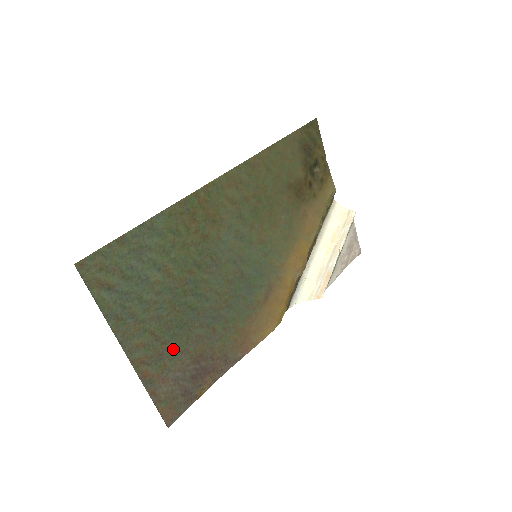
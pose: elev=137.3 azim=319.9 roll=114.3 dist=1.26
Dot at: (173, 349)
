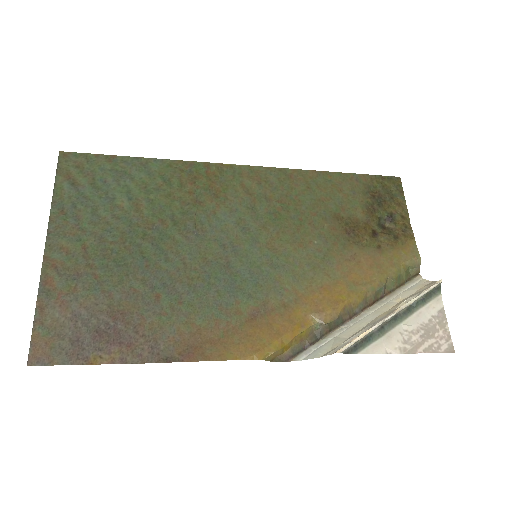
Dot at: (96, 280)
